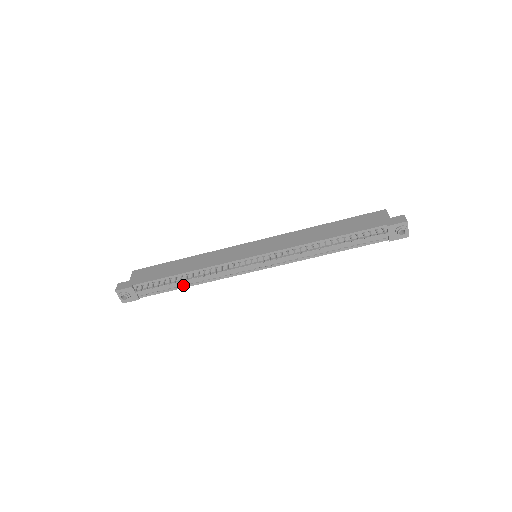
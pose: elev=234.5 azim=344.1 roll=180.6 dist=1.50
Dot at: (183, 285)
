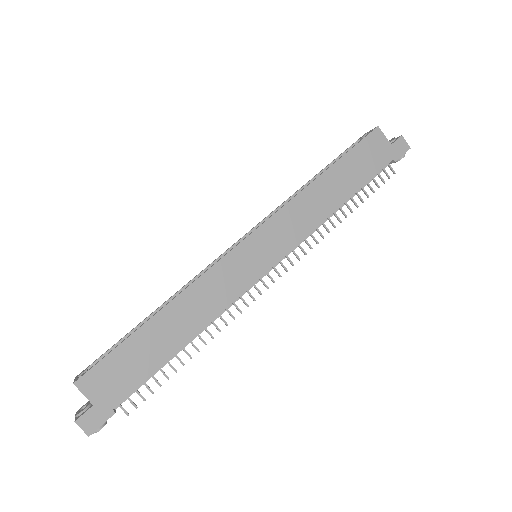
Dot at: occluded
